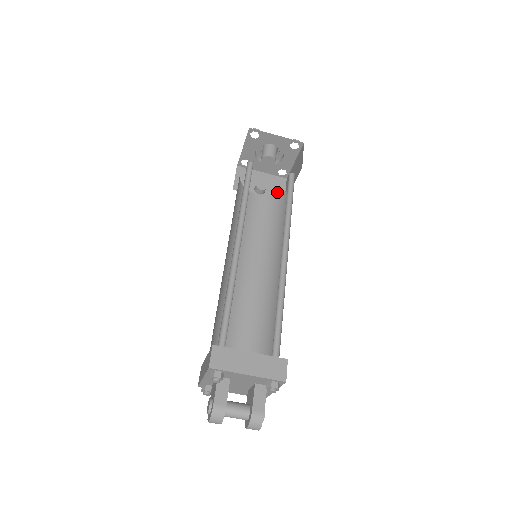
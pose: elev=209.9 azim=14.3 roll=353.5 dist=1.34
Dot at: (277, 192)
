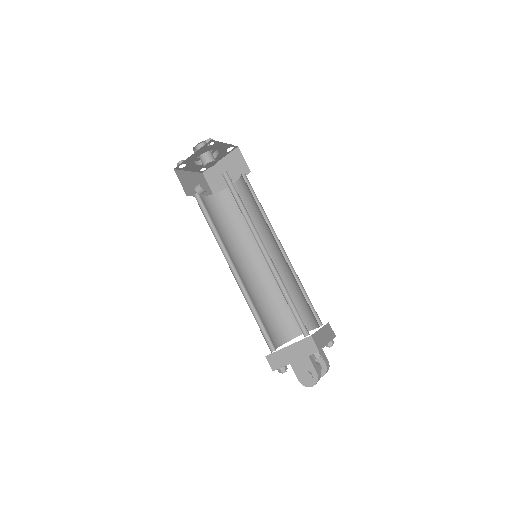
Dot at: occluded
